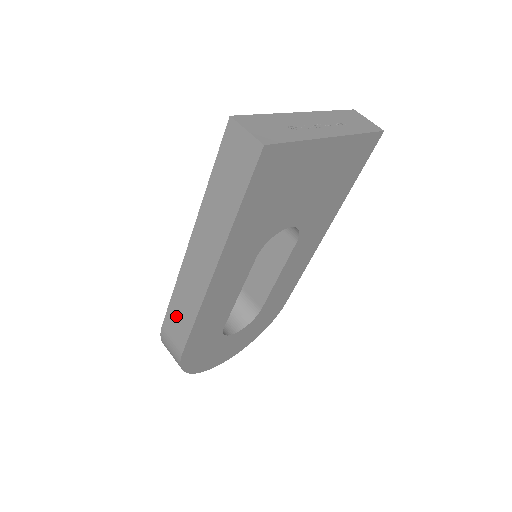
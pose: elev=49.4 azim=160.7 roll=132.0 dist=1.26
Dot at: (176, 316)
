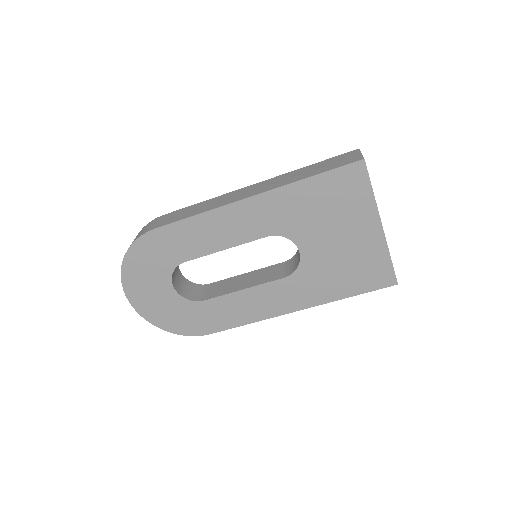
Dot at: (185, 211)
